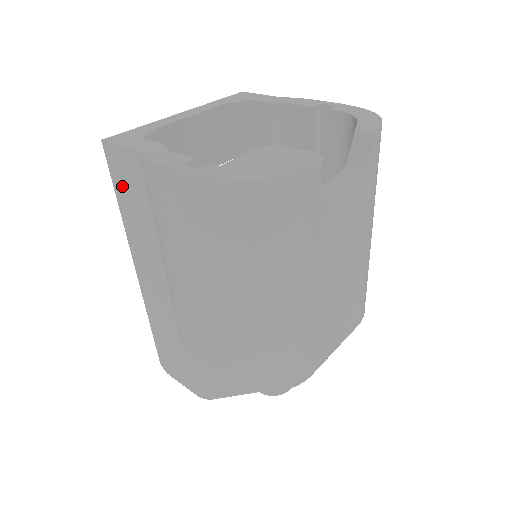
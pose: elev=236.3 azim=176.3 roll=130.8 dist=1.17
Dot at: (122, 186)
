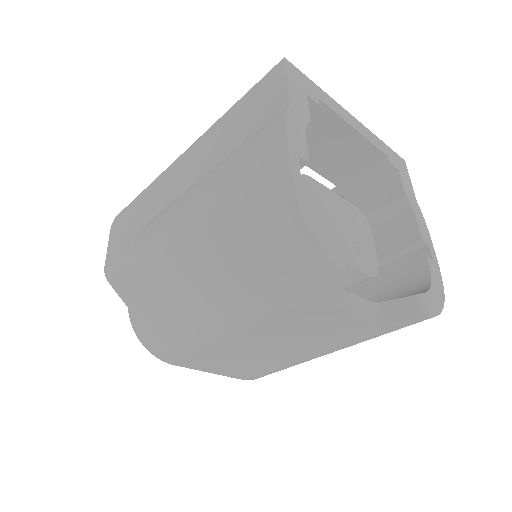
Dot at: (252, 100)
